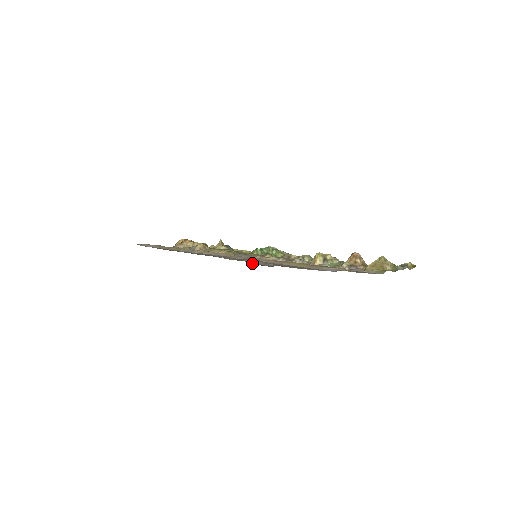
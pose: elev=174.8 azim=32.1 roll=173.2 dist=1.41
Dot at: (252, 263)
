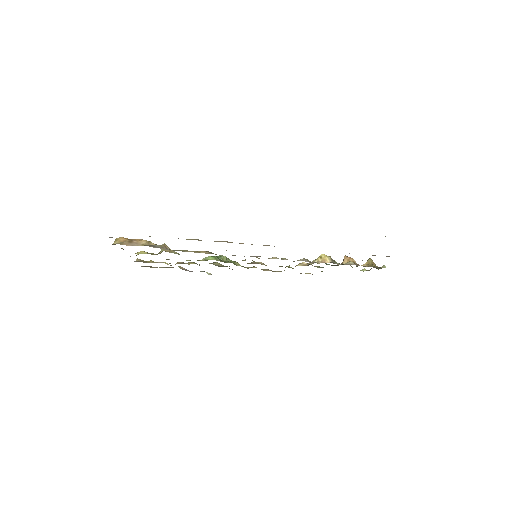
Dot at: occluded
